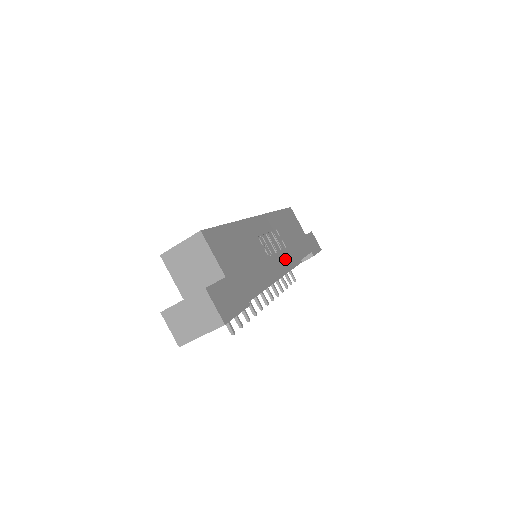
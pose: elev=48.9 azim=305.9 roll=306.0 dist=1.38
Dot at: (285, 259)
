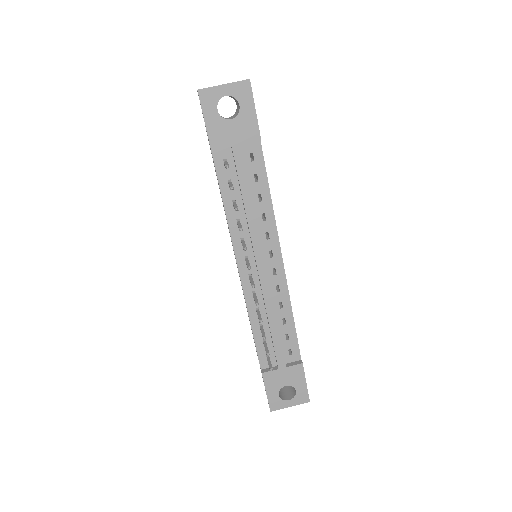
Dot at: occluded
